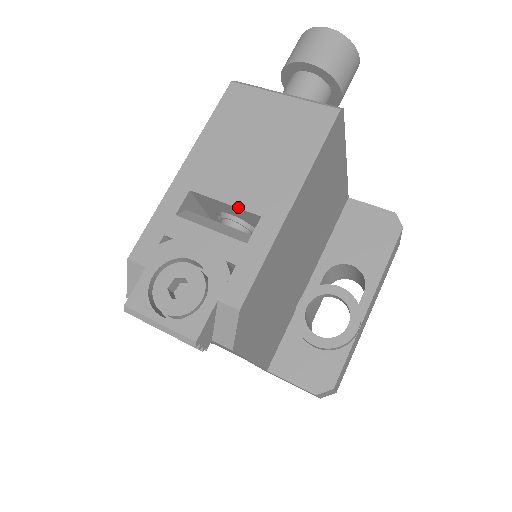
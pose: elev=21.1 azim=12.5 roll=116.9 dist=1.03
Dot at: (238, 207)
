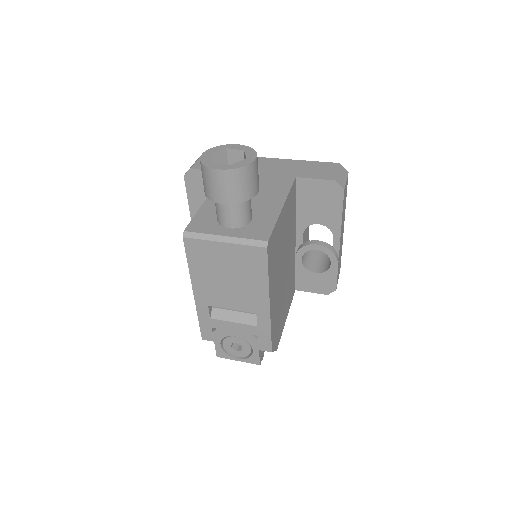
Dot at: occluded
